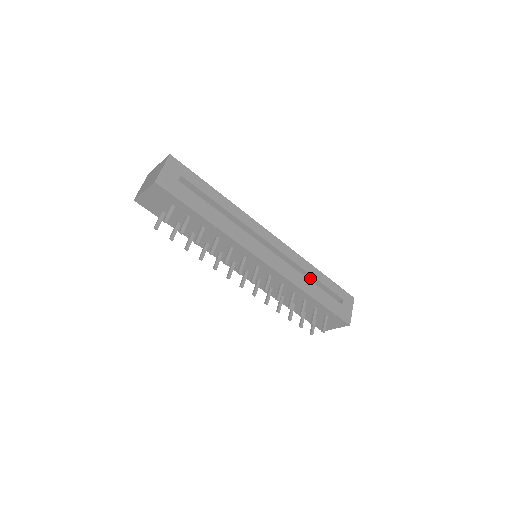
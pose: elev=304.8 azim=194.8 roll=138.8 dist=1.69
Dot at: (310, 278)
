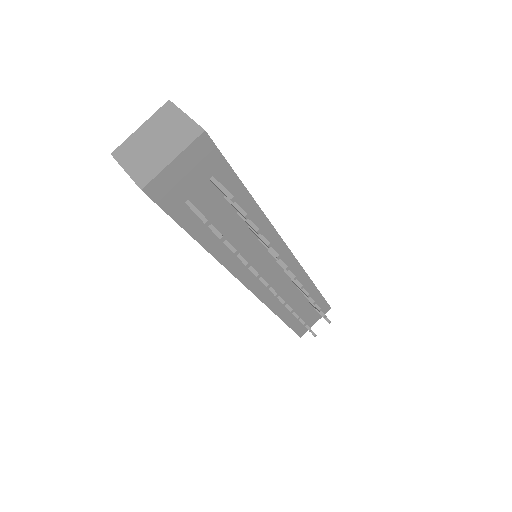
Dot at: occluded
